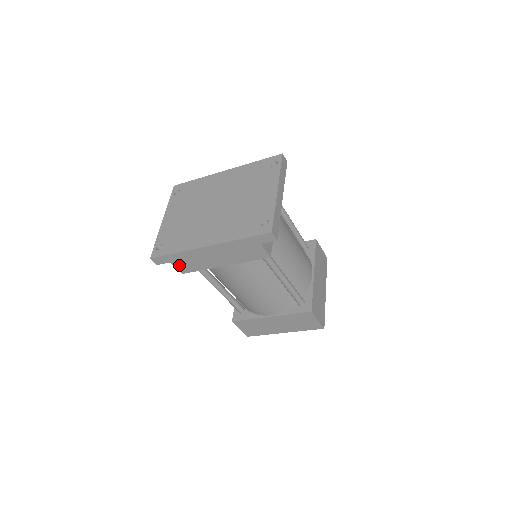
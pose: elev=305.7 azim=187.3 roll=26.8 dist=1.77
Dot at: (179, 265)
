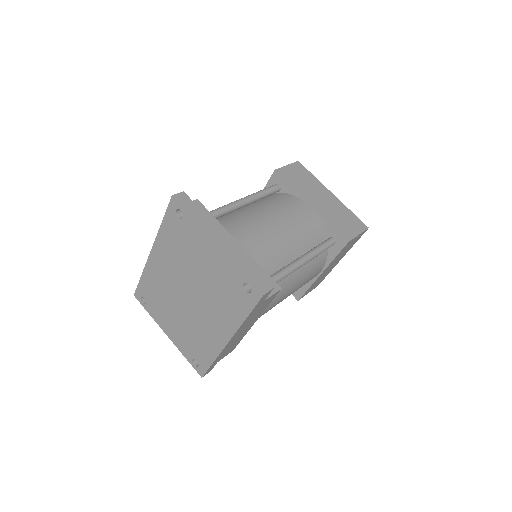
Dot at: (225, 355)
